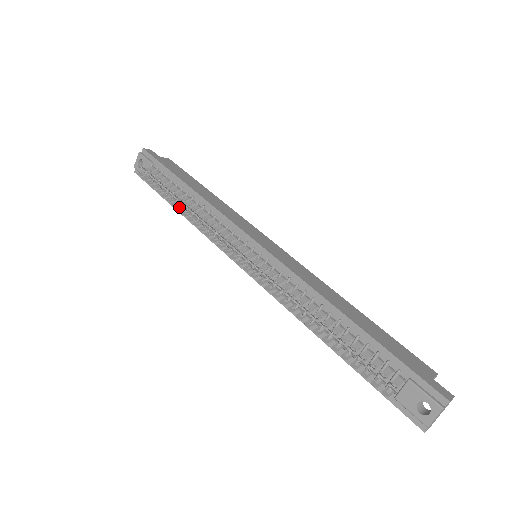
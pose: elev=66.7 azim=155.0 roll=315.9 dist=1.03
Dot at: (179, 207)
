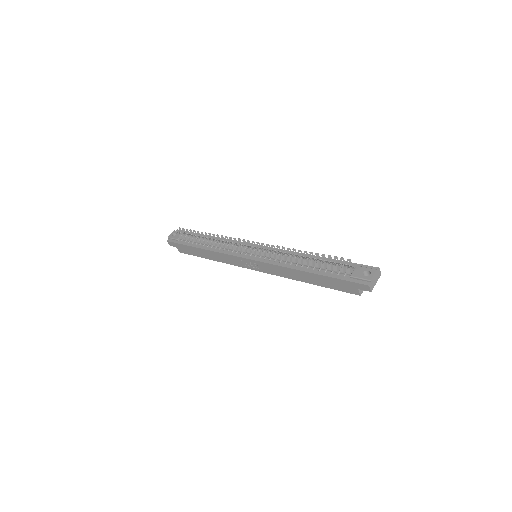
Dot at: (207, 238)
